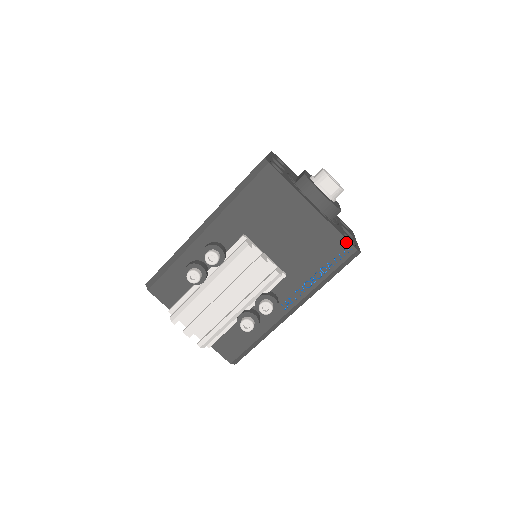
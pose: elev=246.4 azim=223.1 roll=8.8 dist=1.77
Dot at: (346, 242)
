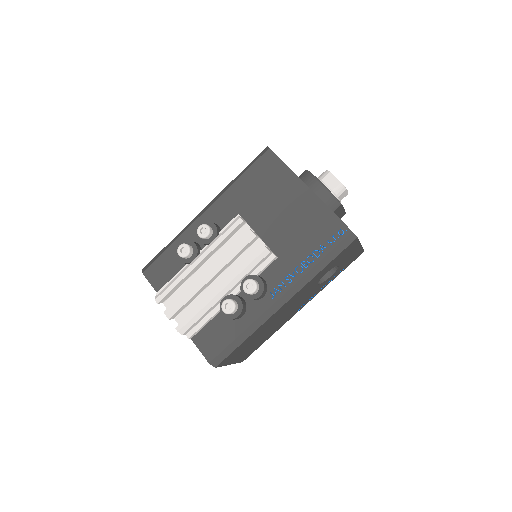
Dot at: (340, 223)
